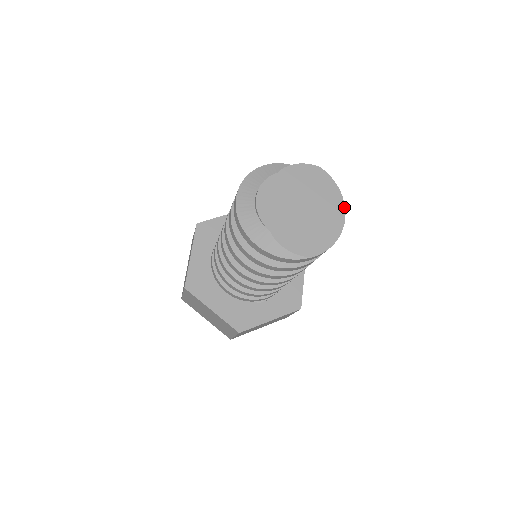
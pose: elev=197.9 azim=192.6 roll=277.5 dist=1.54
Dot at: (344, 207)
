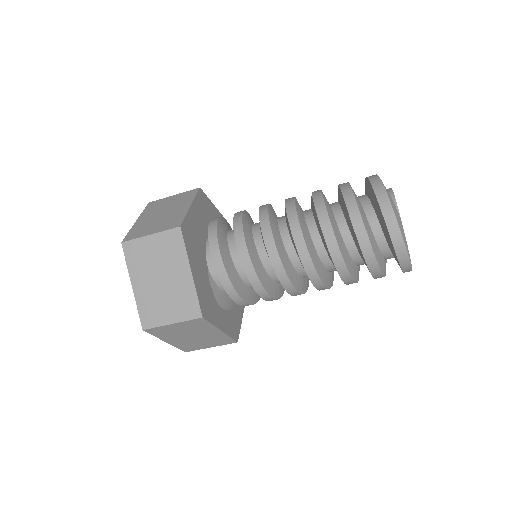
Dot at: occluded
